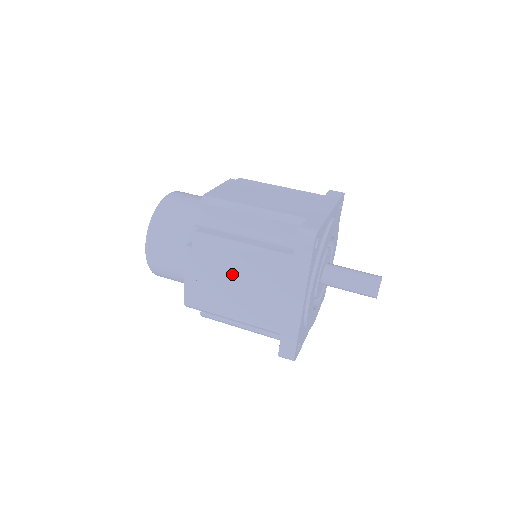
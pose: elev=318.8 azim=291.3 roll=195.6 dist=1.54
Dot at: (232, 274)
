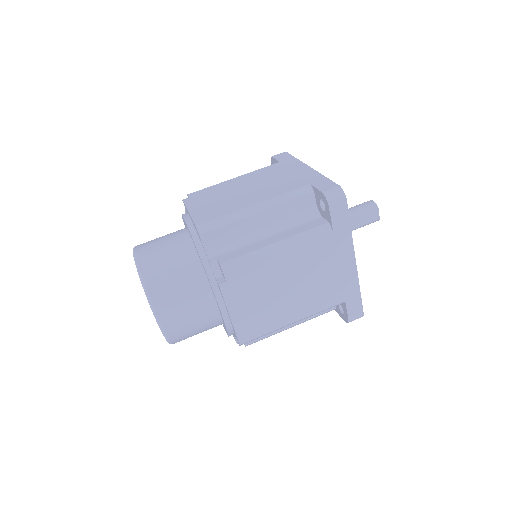
Dot at: (279, 280)
